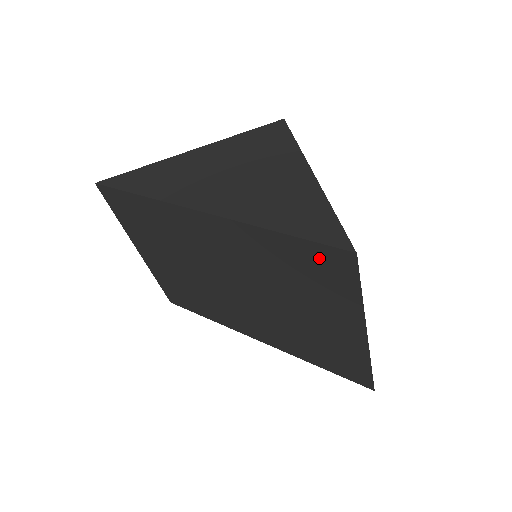
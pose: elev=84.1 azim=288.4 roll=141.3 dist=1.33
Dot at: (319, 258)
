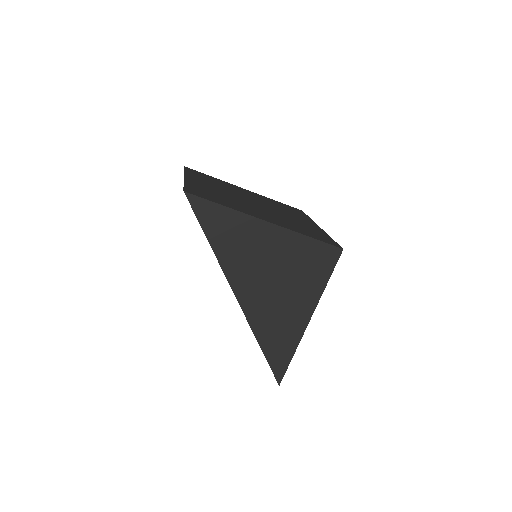
Dot at: occluded
